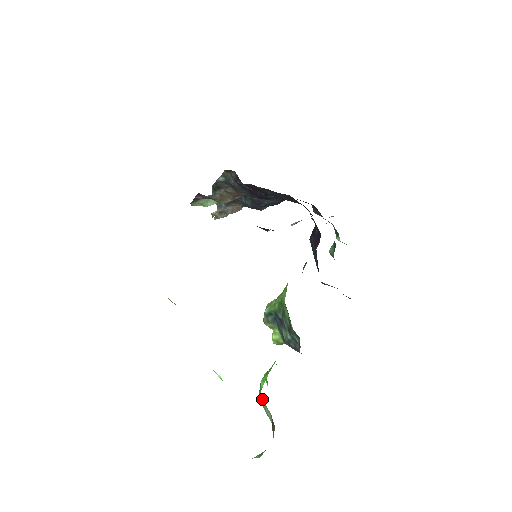
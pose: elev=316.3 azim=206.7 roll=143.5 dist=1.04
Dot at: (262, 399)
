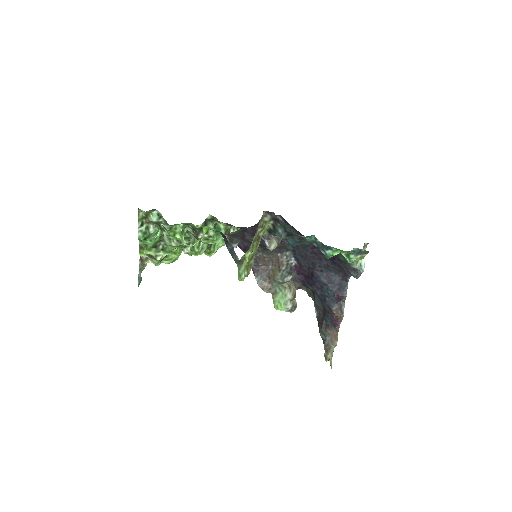
Dot at: occluded
